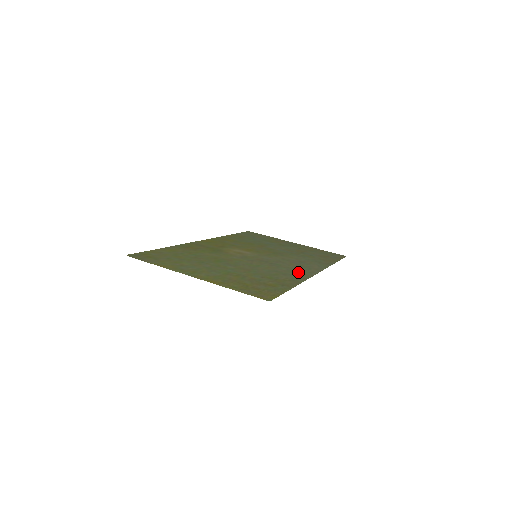
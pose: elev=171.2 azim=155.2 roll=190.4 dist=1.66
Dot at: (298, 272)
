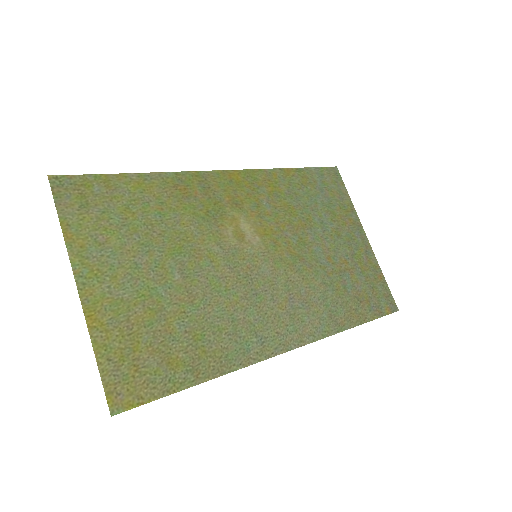
Dot at: (263, 335)
